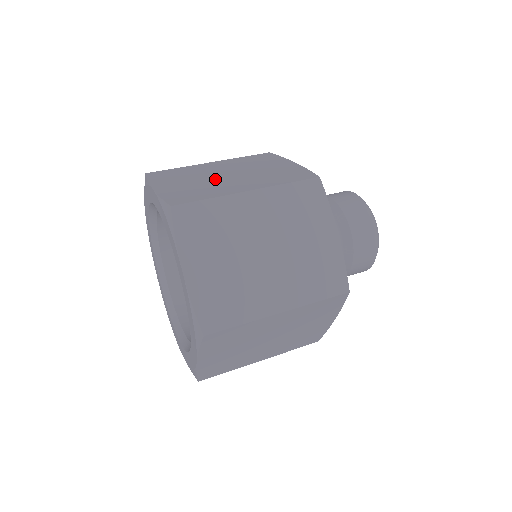
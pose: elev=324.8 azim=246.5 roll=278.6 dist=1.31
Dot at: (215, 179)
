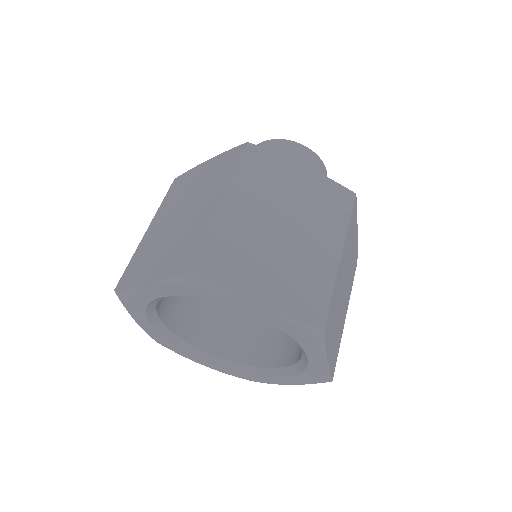
Dot at: (285, 246)
